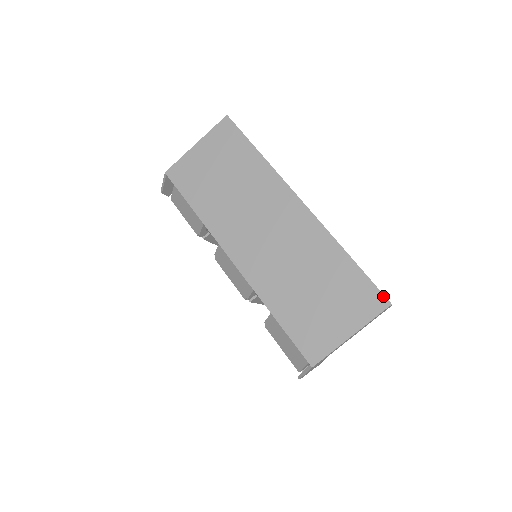
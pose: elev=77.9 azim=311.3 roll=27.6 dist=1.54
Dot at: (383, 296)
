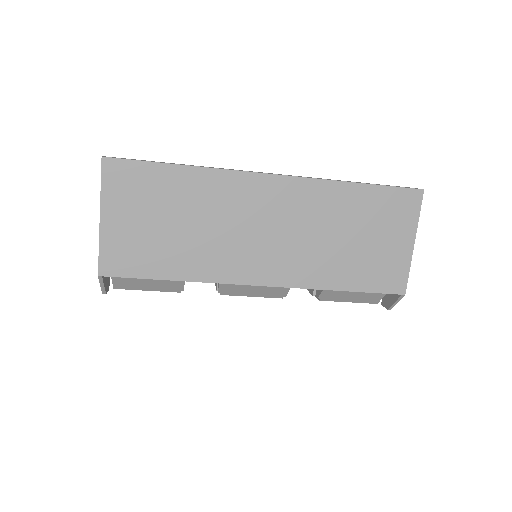
Dot at: (413, 190)
